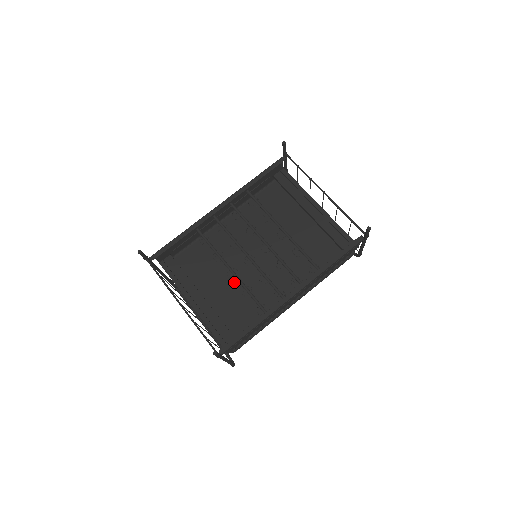
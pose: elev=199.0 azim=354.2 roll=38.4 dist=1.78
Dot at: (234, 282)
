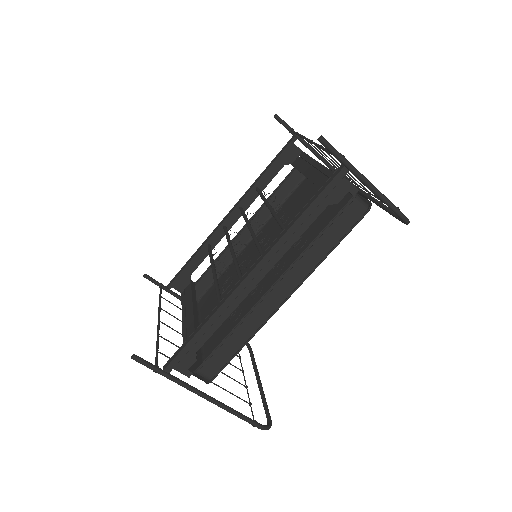
Dot at: occluded
